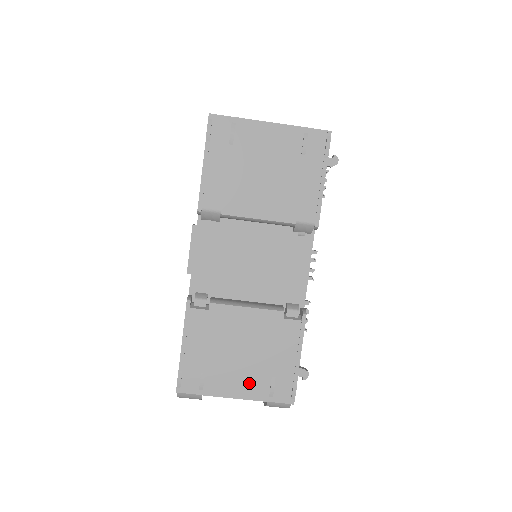
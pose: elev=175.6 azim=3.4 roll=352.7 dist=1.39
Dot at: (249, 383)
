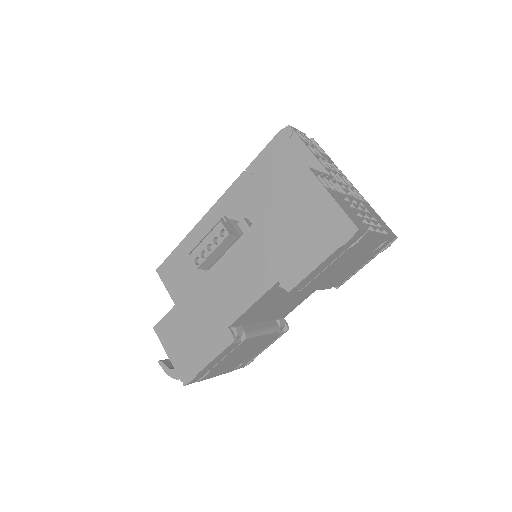
Dot at: (230, 367)
